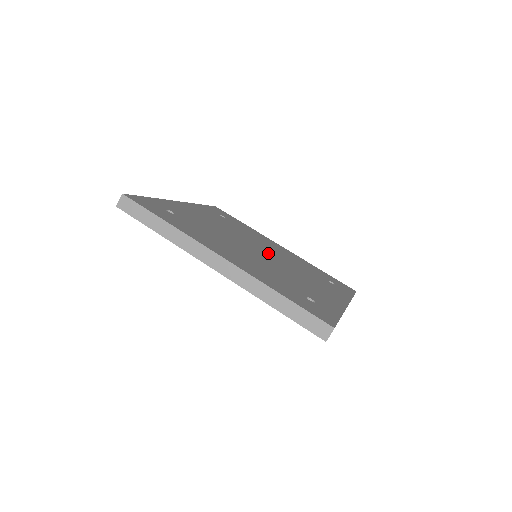
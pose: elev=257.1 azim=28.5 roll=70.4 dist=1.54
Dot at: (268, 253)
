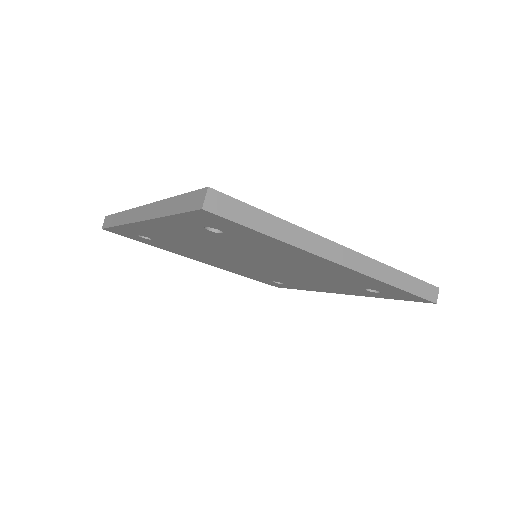
Dot at: occluded
